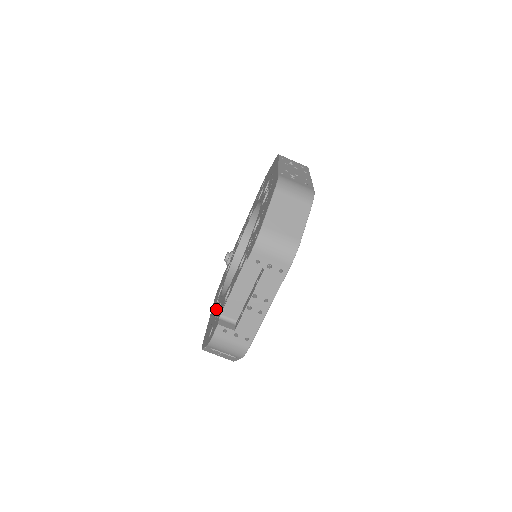
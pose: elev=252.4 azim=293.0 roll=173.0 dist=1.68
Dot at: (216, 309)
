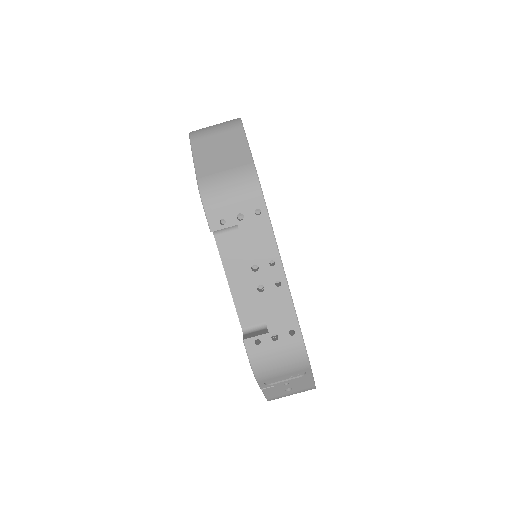
Dot at: occluded
